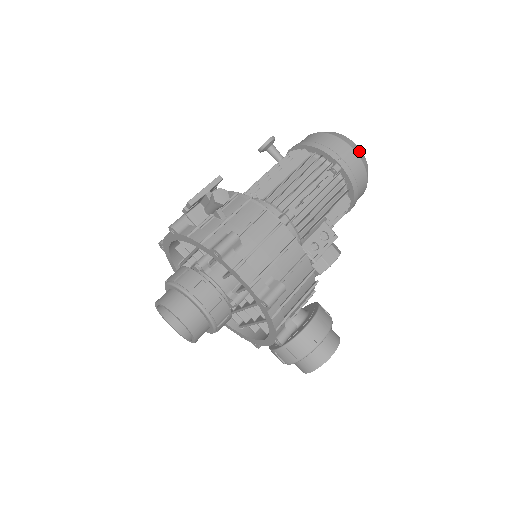
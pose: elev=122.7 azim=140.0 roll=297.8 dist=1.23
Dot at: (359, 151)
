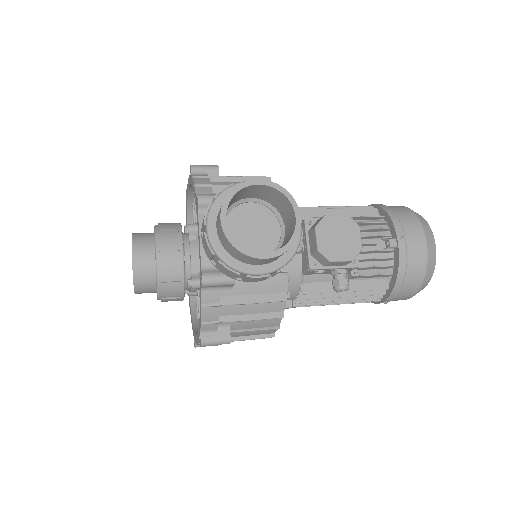
Dot at: occluded
